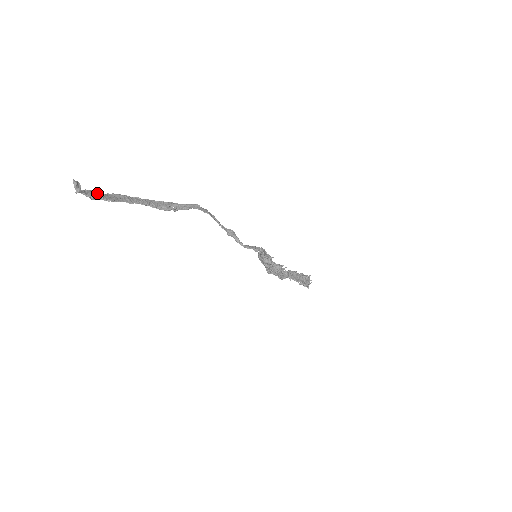
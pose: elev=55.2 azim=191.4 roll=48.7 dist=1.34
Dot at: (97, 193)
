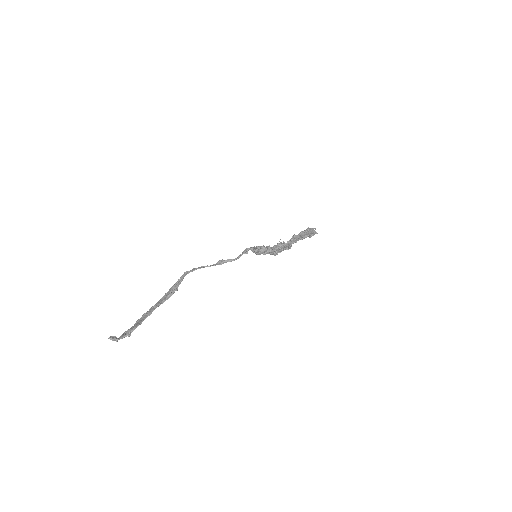
Dot at: (128, 330)
